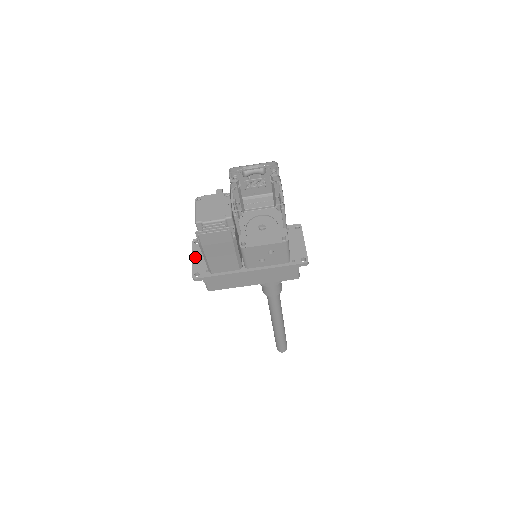
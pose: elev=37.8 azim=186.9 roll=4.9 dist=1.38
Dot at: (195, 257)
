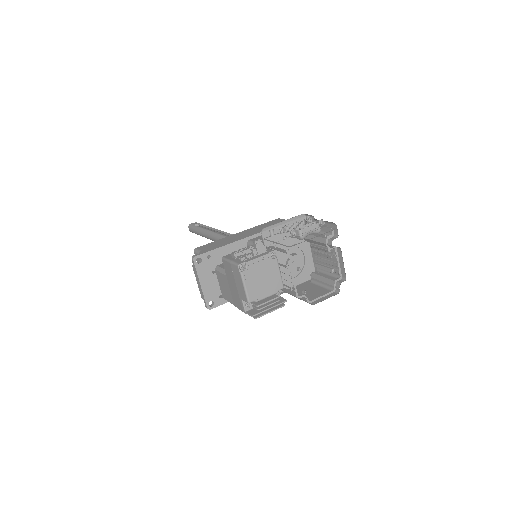
Dot at: (203, 282)
